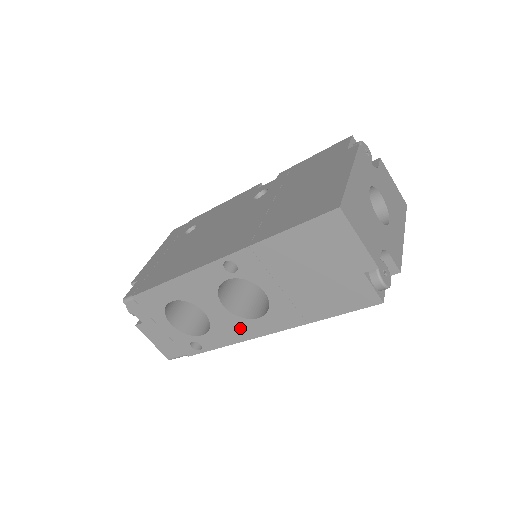
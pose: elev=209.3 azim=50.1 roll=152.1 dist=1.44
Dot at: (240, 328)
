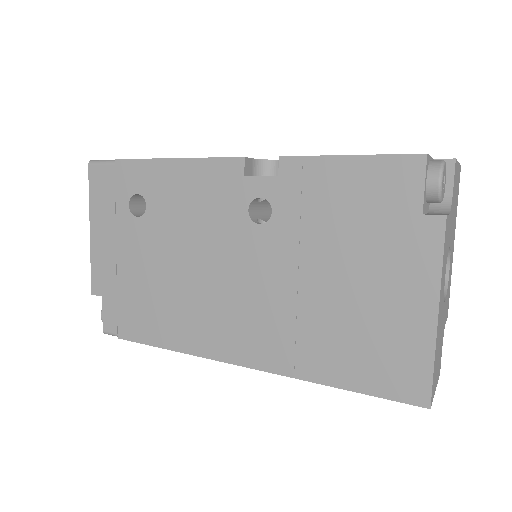
Dot at: occluded
